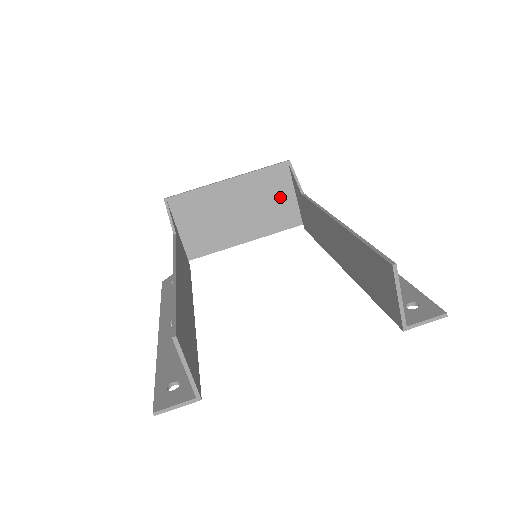
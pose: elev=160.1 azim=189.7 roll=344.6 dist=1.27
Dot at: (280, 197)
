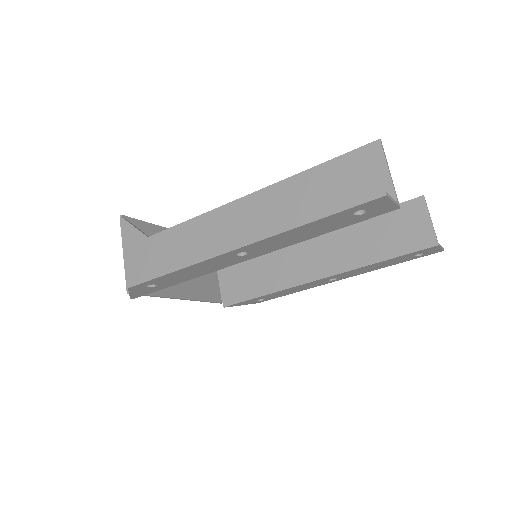
Dot at: occluded
